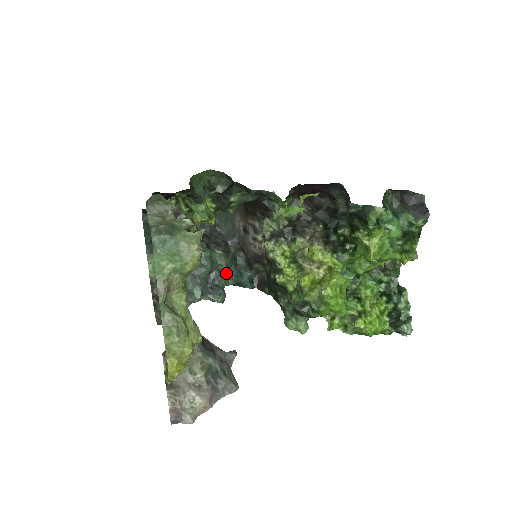
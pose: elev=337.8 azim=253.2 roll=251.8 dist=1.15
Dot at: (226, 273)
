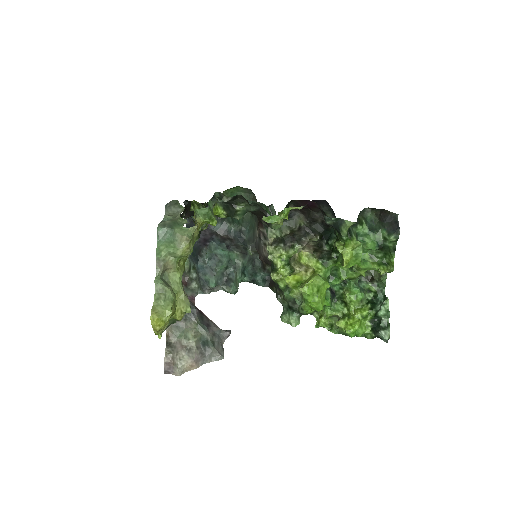
Dot at: (242, 271)
